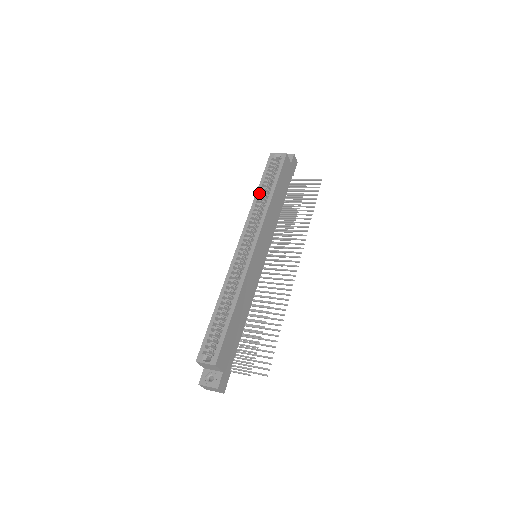
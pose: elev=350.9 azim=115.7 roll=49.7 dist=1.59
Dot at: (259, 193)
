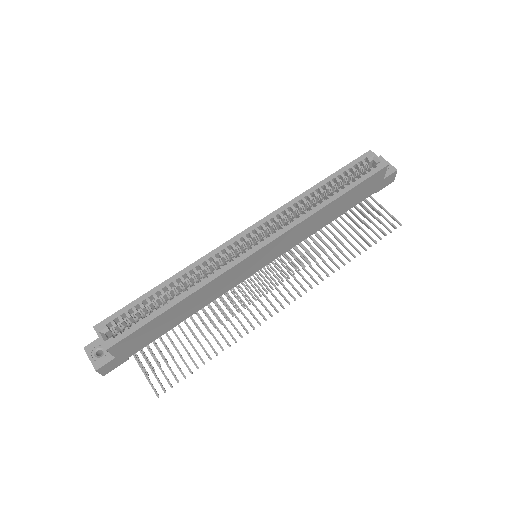
Dot at: (317, 188)
